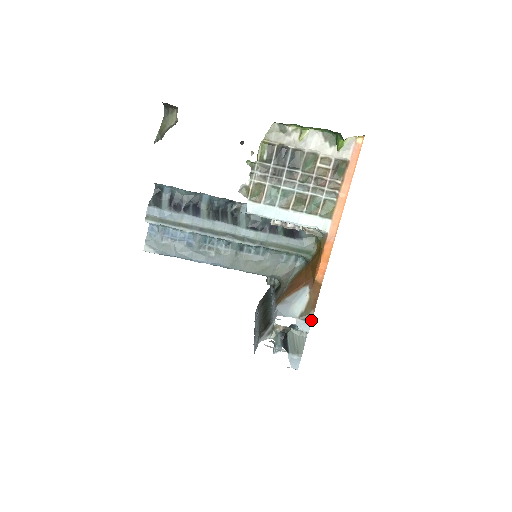
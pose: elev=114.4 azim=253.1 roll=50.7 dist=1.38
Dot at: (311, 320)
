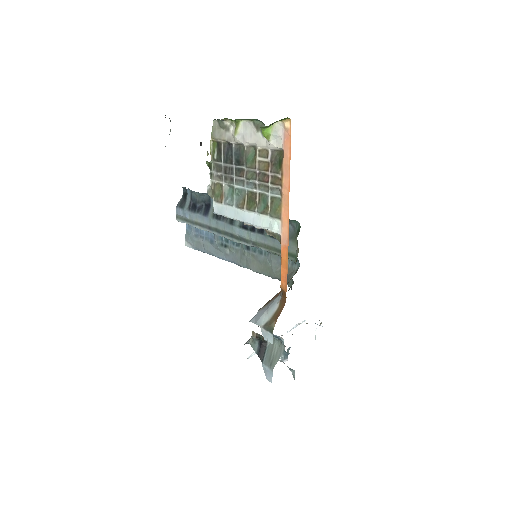
Dot at: (272, 332)
